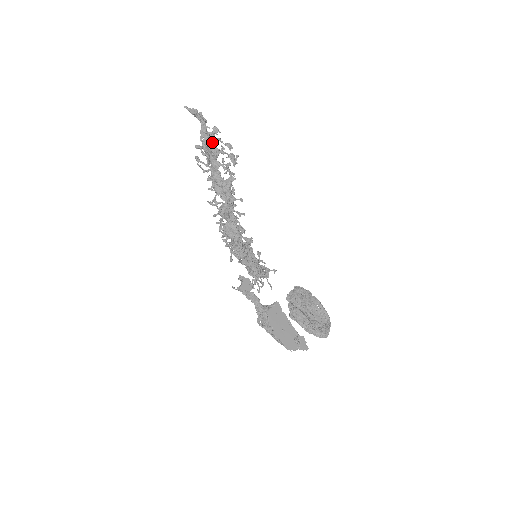
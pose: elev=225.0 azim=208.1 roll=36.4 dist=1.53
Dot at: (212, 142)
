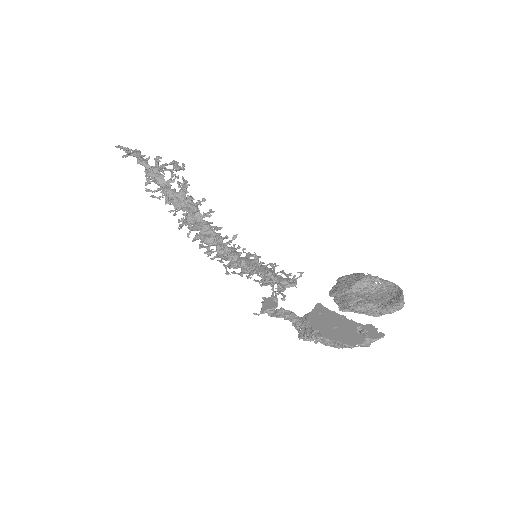
Dot at: (153, 166)
